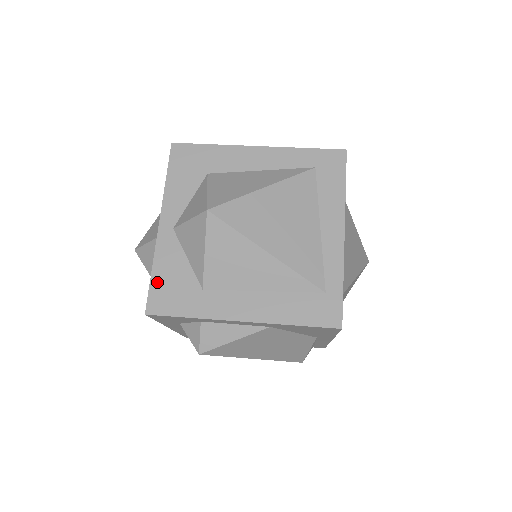
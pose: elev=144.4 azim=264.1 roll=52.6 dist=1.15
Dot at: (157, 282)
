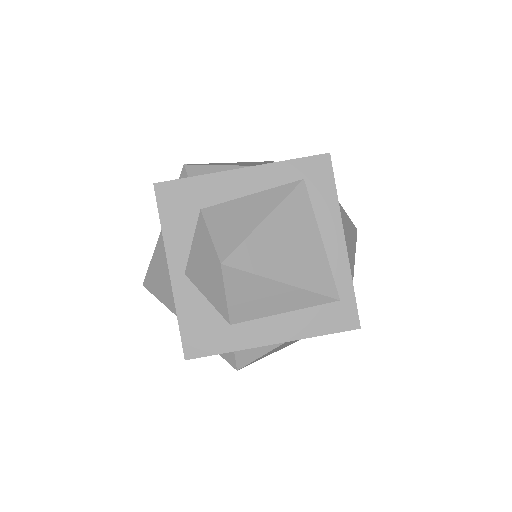
Dot at: (186, 328)
